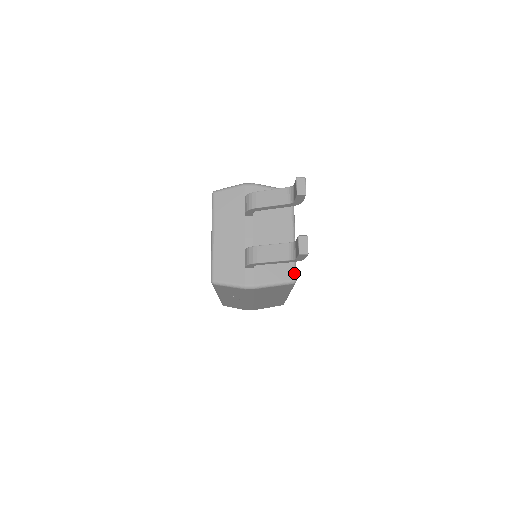
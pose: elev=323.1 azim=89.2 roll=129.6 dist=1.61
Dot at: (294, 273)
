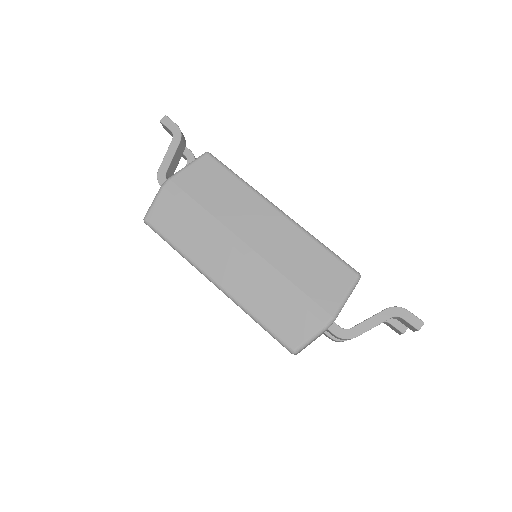
Dot at: occluded
